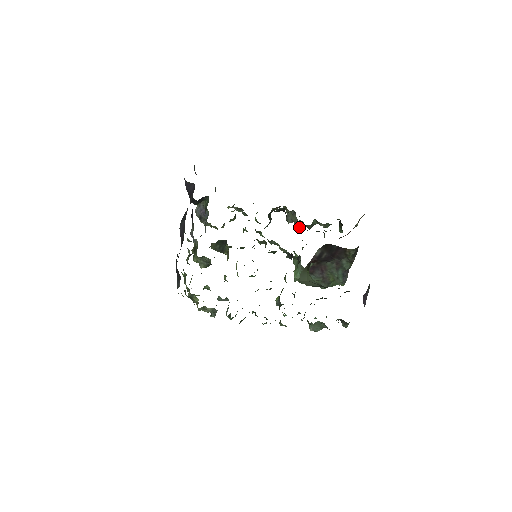
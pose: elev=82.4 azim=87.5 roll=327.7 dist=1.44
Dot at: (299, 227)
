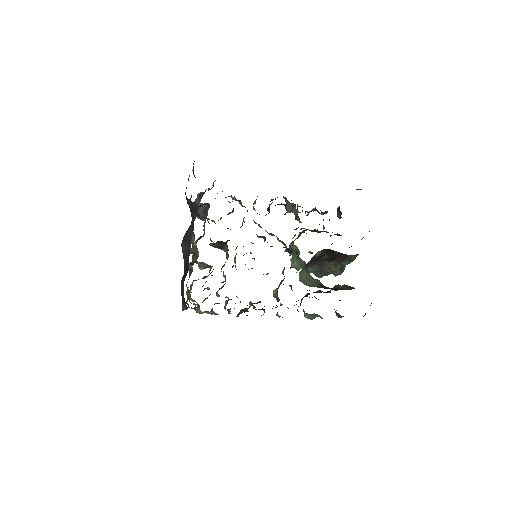
Dot at: (298, 219)
